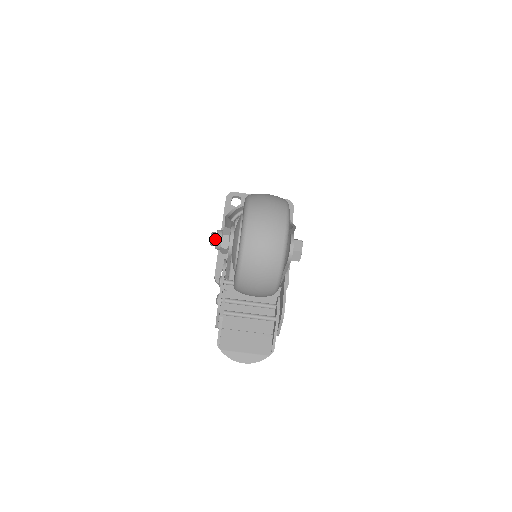
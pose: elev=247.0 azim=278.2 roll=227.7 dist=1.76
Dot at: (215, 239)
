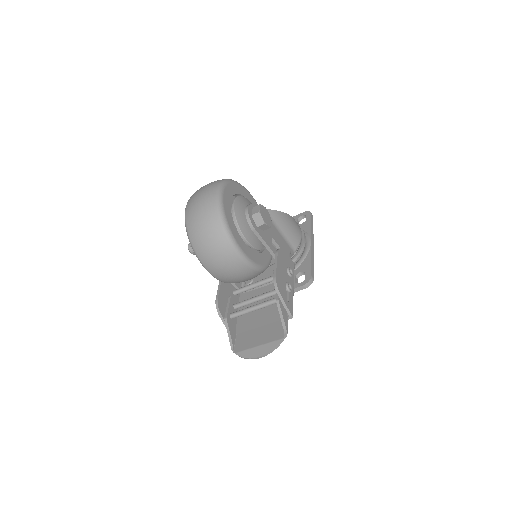
Dot at: occluded
